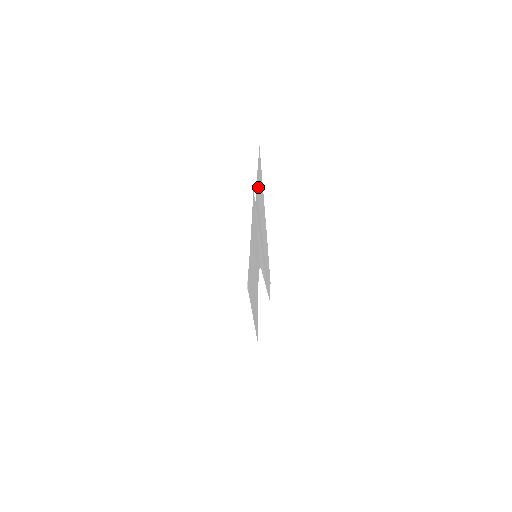
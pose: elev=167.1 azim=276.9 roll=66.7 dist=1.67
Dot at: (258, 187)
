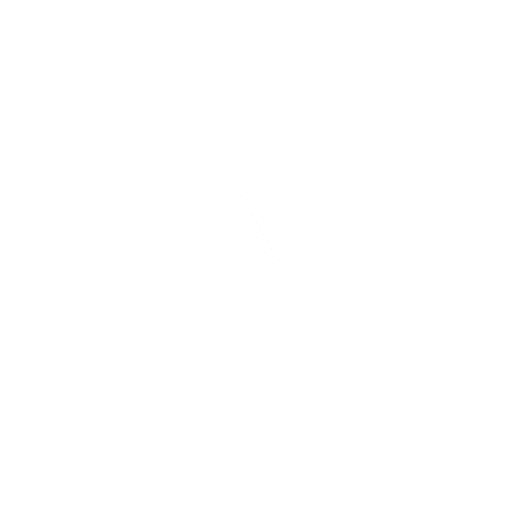
Dot at: occluded
